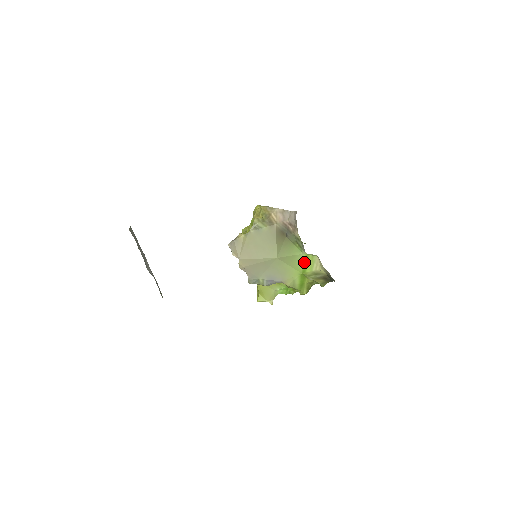
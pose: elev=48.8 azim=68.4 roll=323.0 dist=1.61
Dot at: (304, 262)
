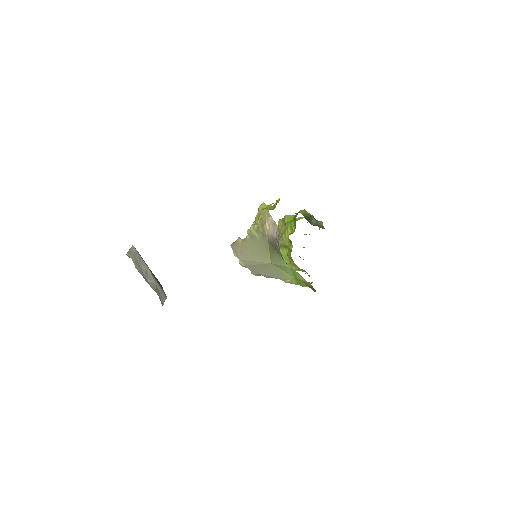
Dot at: (293, 272)
